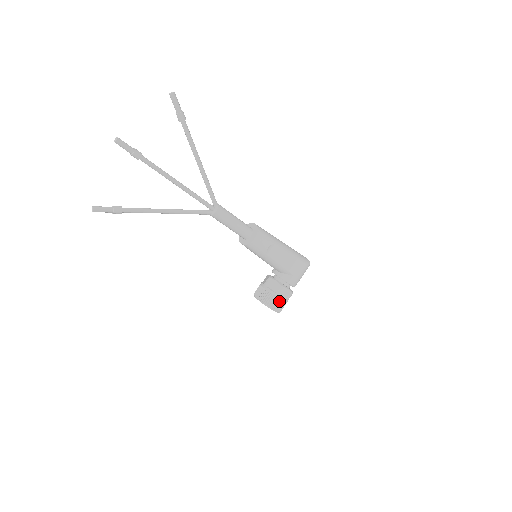
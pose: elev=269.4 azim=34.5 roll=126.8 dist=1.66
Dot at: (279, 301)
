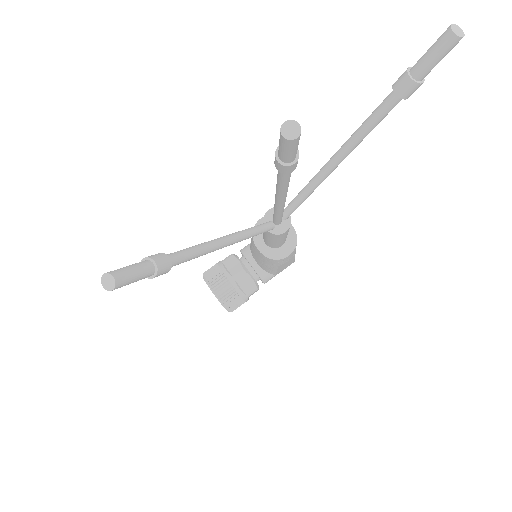
Dot at: (242, 302)
